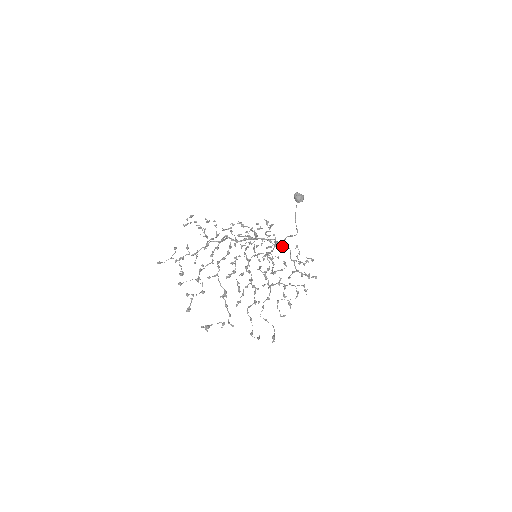
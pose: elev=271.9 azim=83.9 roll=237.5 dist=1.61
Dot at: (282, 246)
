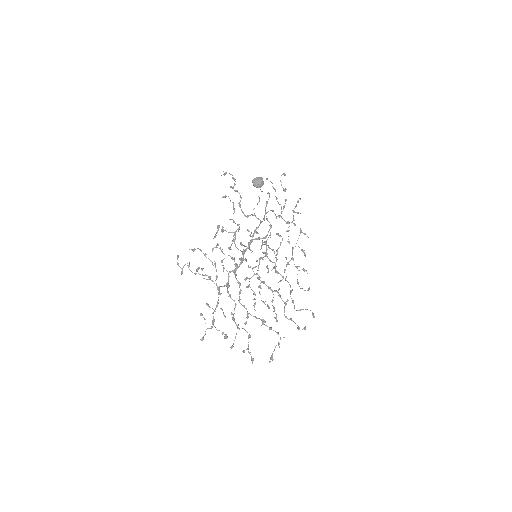
Dot at: (264, 215)
